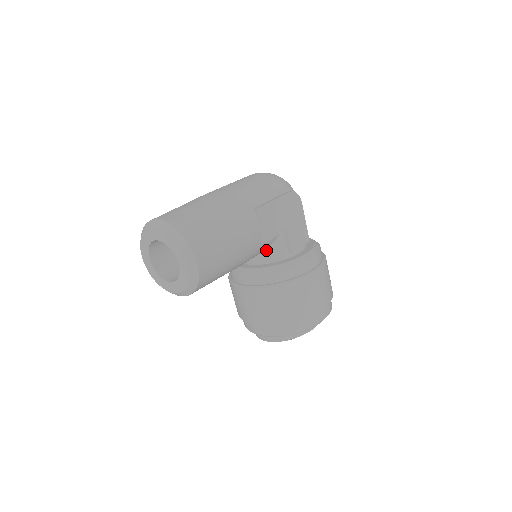
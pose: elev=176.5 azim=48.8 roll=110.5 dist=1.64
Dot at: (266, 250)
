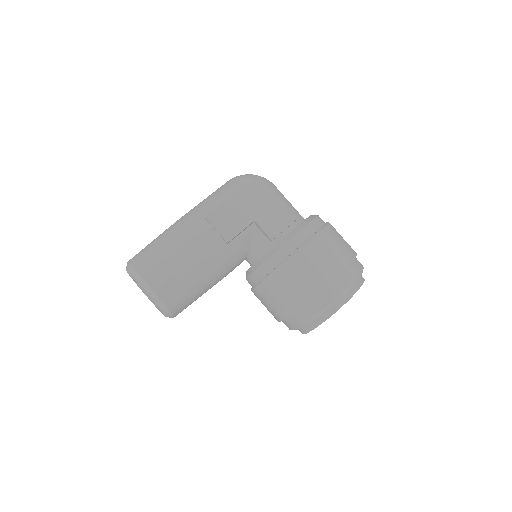
Dot at: (250, 248)
